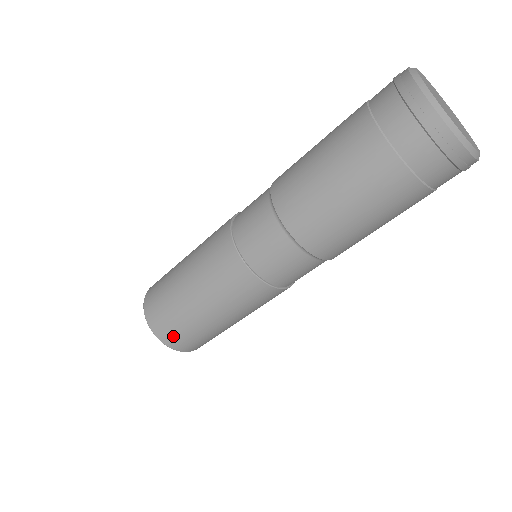
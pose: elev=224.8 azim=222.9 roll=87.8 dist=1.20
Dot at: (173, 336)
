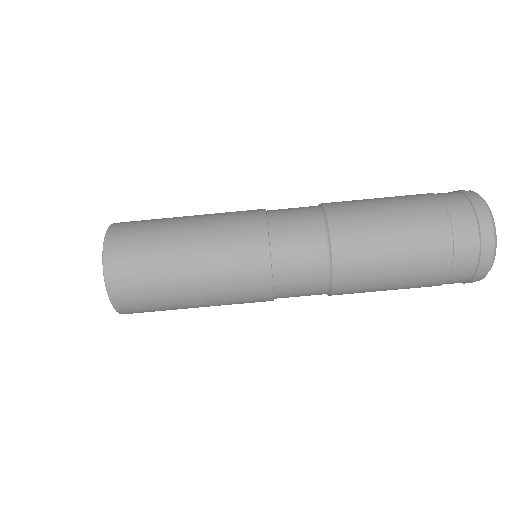
Dot at: (124, 263)
